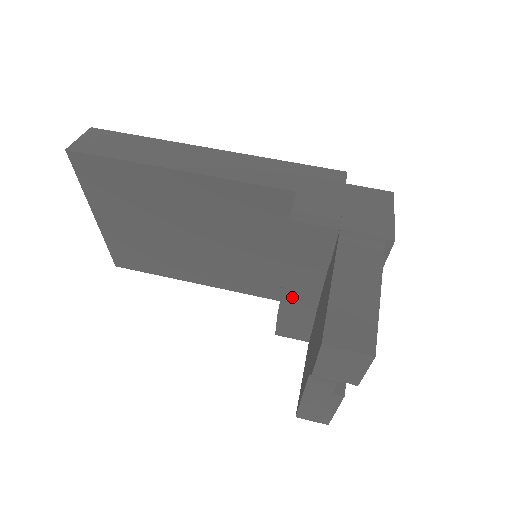
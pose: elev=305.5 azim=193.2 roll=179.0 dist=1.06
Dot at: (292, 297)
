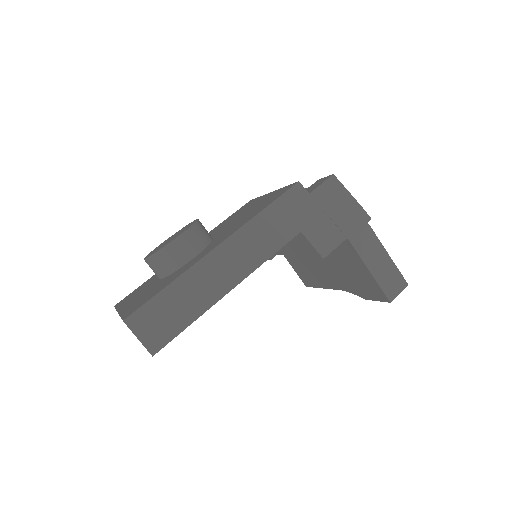
Dot at: occluded
